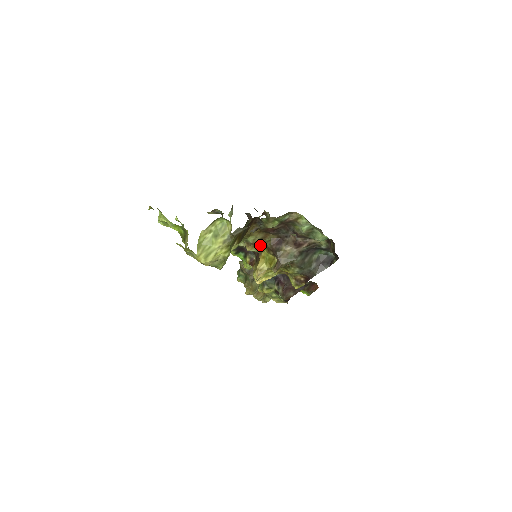
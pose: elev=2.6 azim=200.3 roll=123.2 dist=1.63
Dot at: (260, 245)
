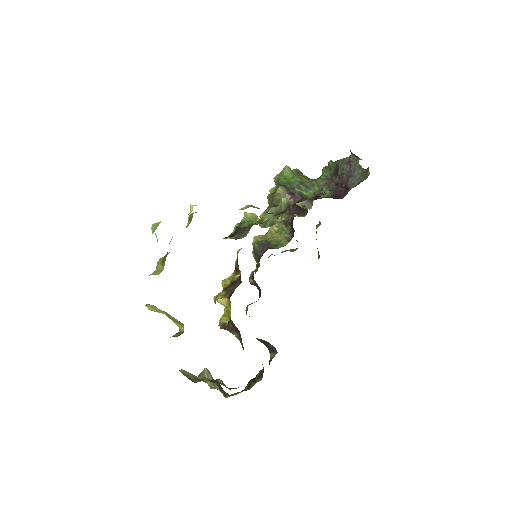
Dot at: occluded
